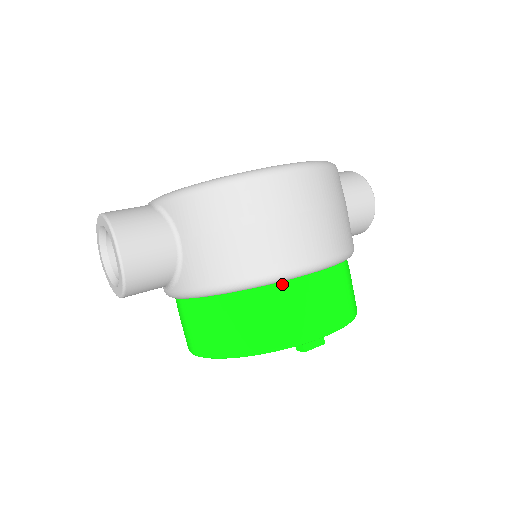
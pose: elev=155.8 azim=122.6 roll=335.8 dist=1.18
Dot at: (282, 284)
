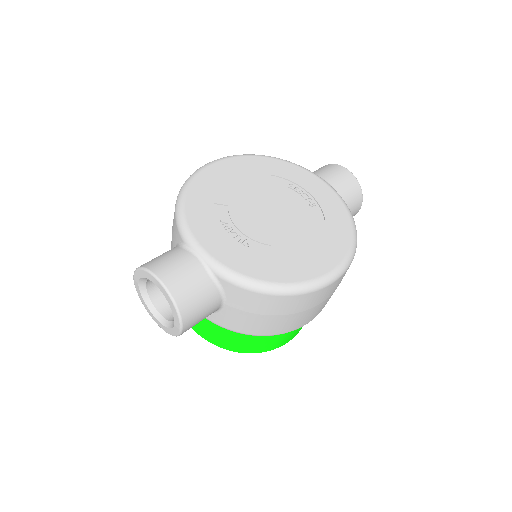
Dot at: occluded
